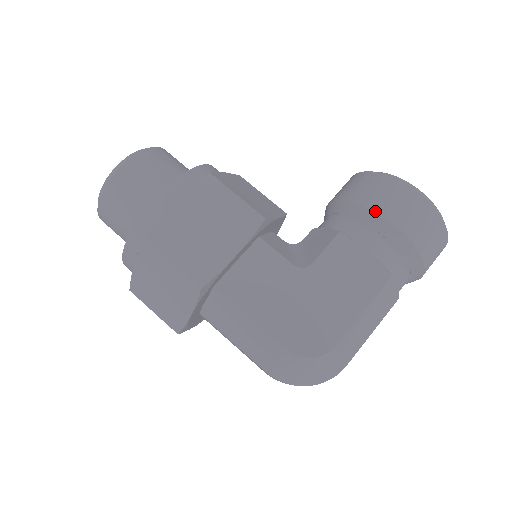
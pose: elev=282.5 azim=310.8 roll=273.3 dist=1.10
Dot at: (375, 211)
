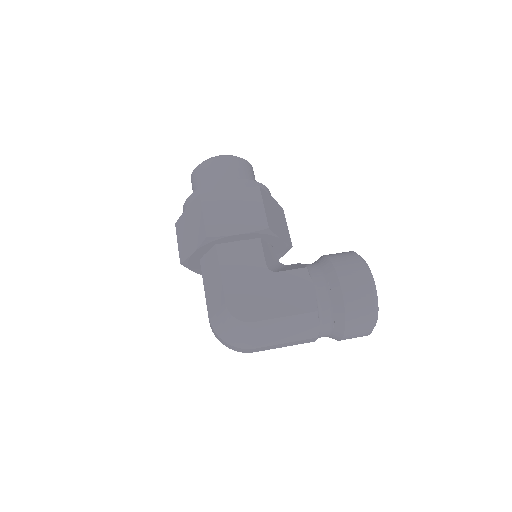
Dot at: (336, 270)
